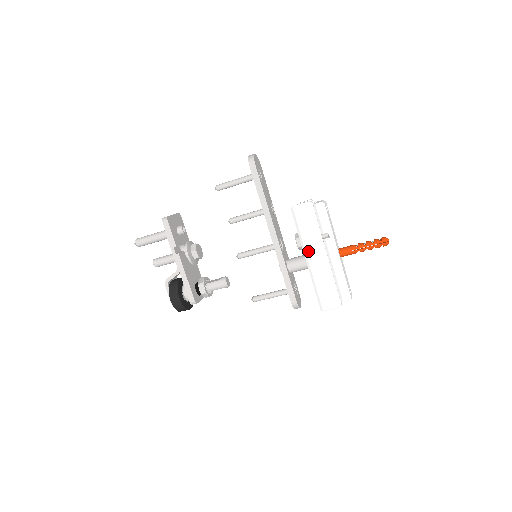
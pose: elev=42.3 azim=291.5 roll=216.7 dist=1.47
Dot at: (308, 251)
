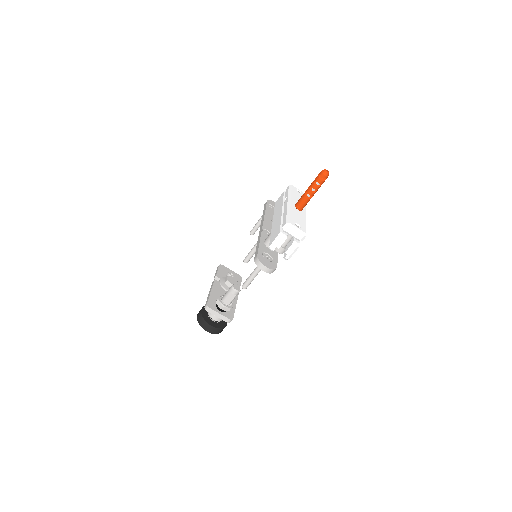
Dot at: (274, 217)
